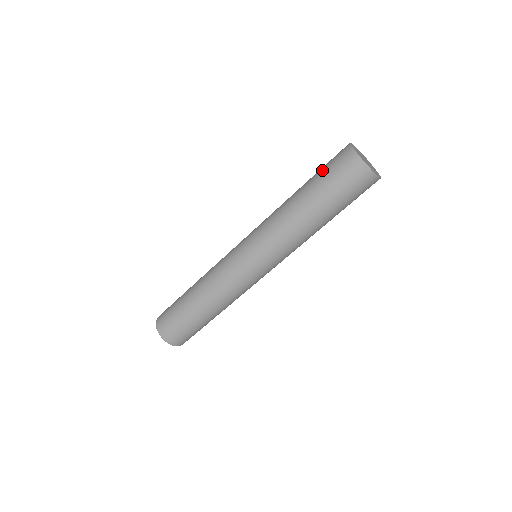
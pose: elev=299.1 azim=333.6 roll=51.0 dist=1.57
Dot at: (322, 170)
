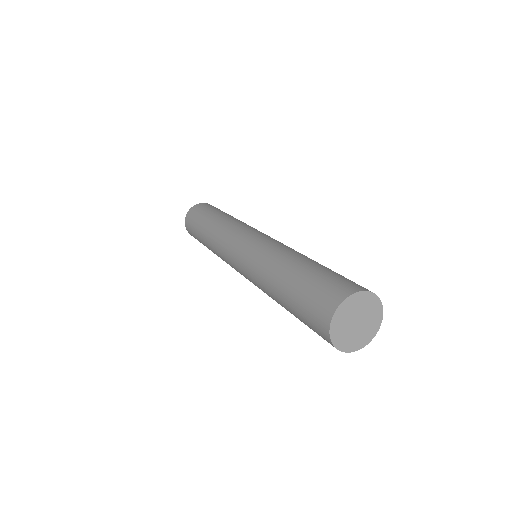
Dot at: (303, 295)
